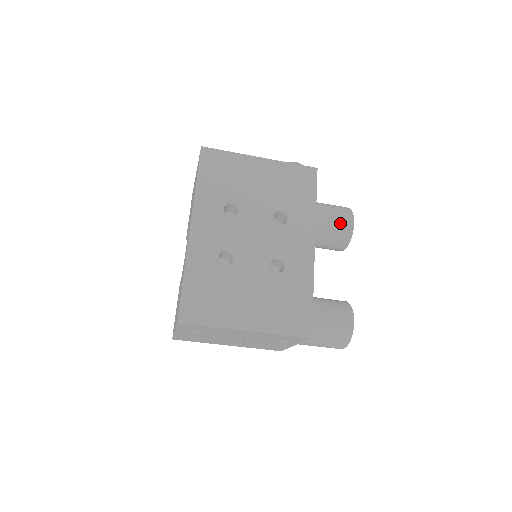
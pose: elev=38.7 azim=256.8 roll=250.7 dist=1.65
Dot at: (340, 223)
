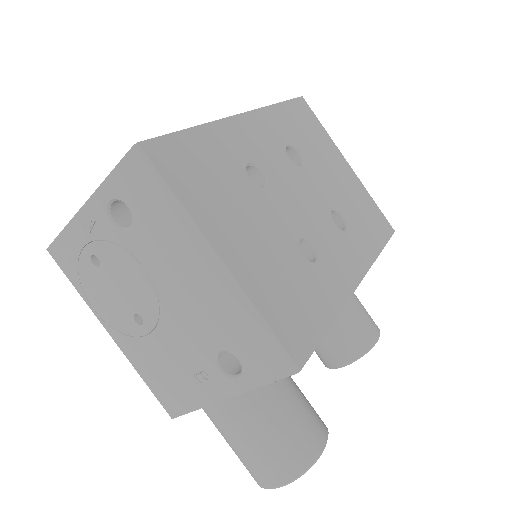
Dot at: (365, 324)
